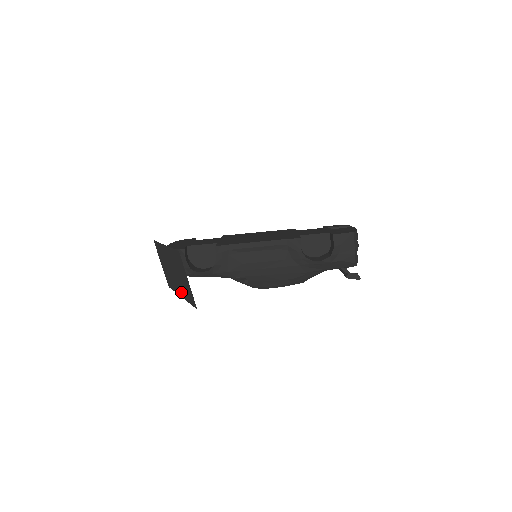
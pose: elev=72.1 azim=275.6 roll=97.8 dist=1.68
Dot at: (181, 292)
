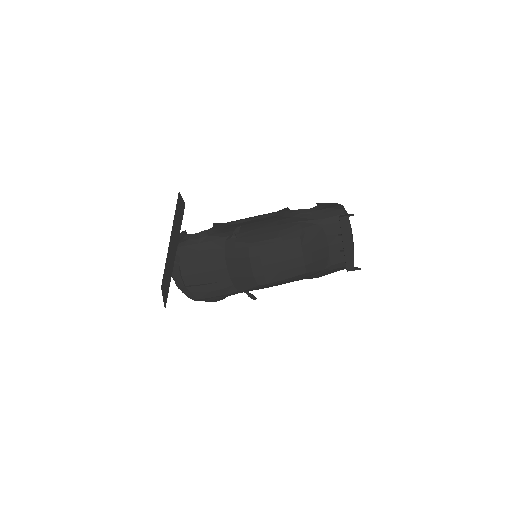
Dot at: (175, 249)
